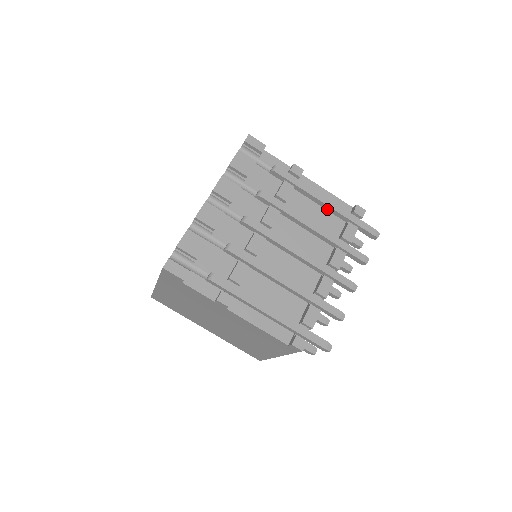
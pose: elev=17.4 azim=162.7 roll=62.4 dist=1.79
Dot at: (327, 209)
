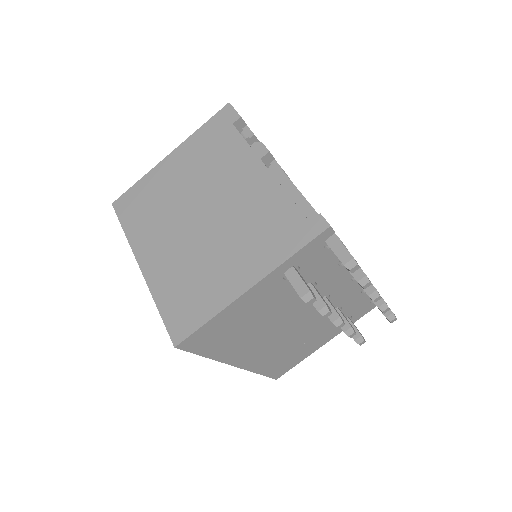
Dot at: occluded
